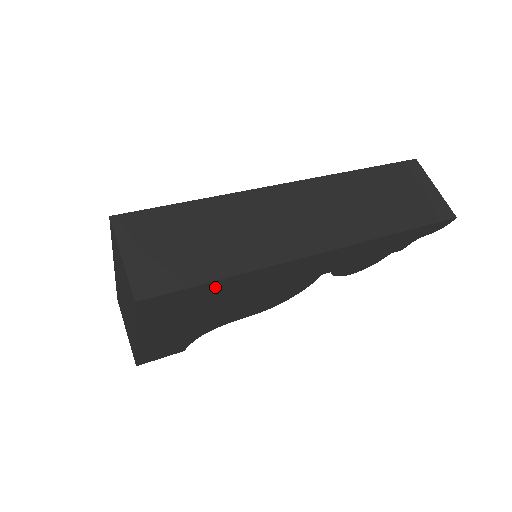
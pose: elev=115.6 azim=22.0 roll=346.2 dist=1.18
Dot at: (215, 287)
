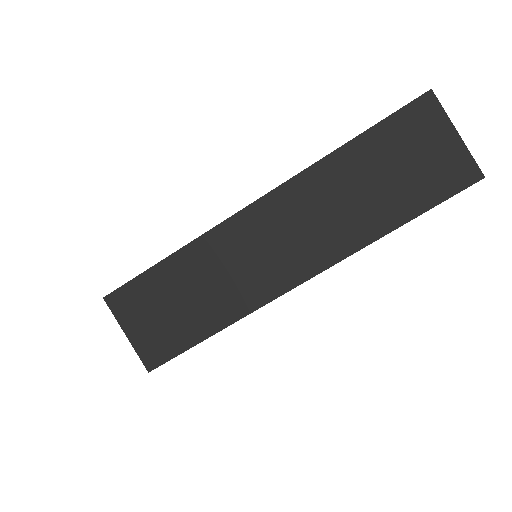
Dot at: occluded
